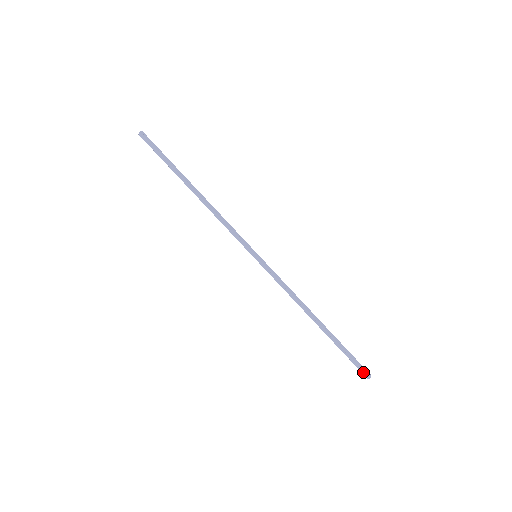
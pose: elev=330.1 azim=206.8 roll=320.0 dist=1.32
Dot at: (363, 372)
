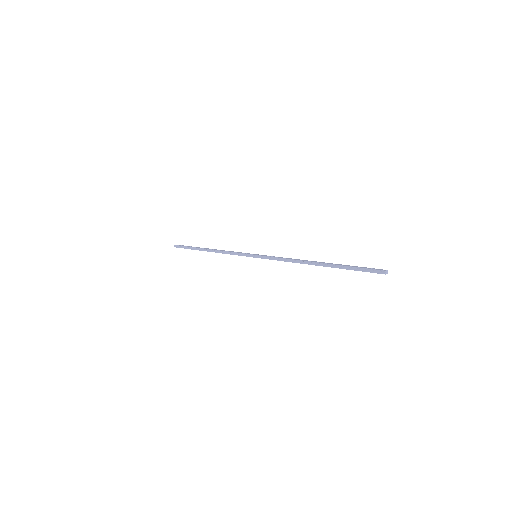
Dot at: (376, 272)
